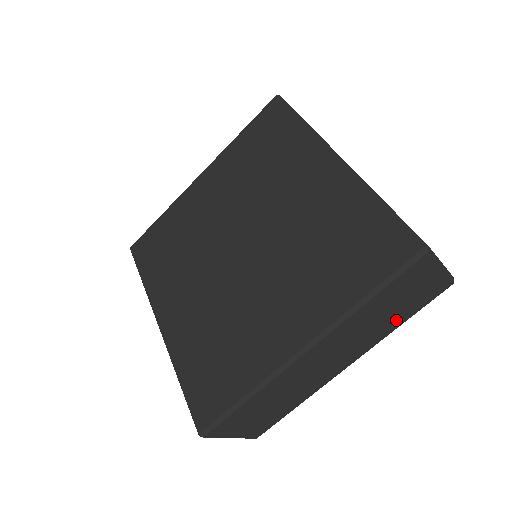
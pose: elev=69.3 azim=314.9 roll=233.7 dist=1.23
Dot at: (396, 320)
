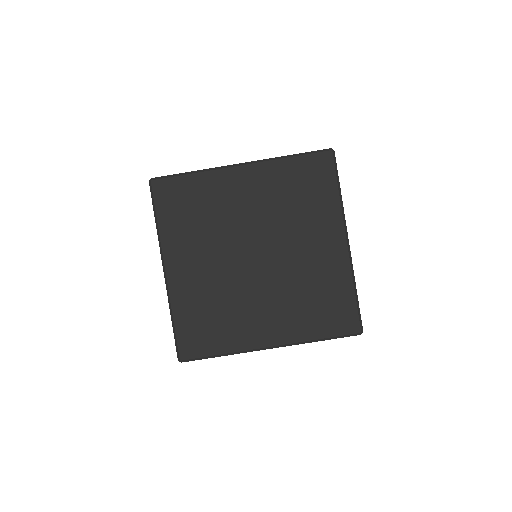
Dot at: occluded
